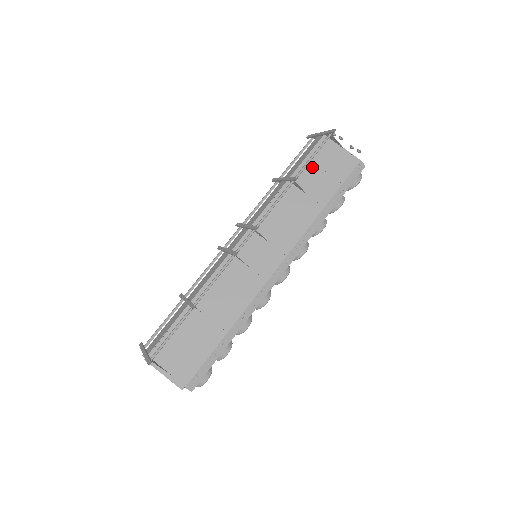
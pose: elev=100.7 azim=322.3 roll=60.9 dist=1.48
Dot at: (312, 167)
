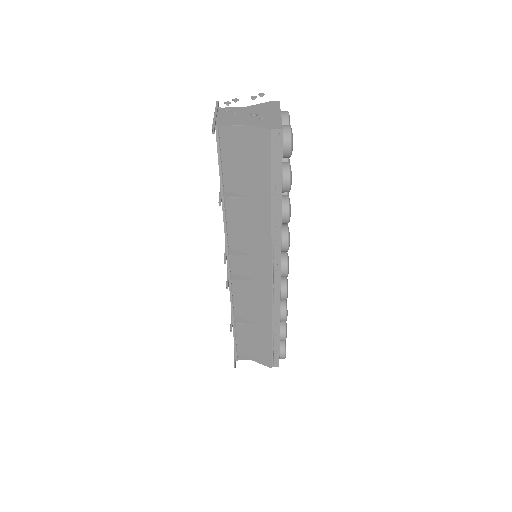
Dot at: (232, 165)
